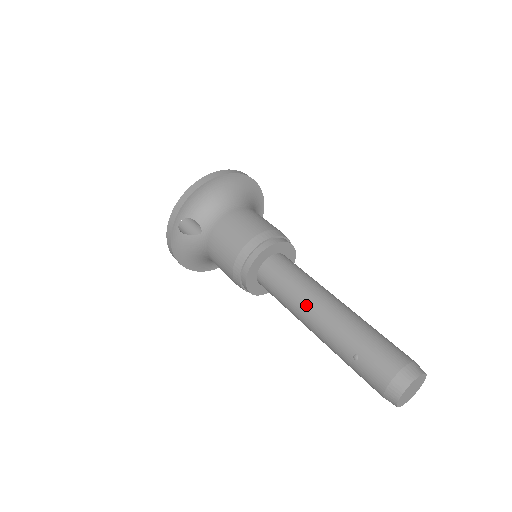
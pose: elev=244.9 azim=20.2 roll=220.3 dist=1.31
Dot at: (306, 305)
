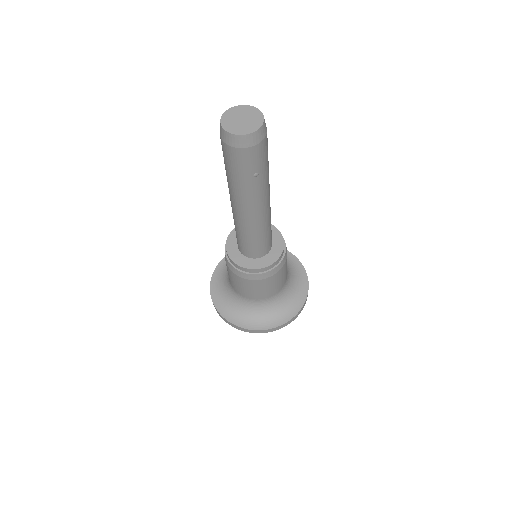
Dot at: occluded
